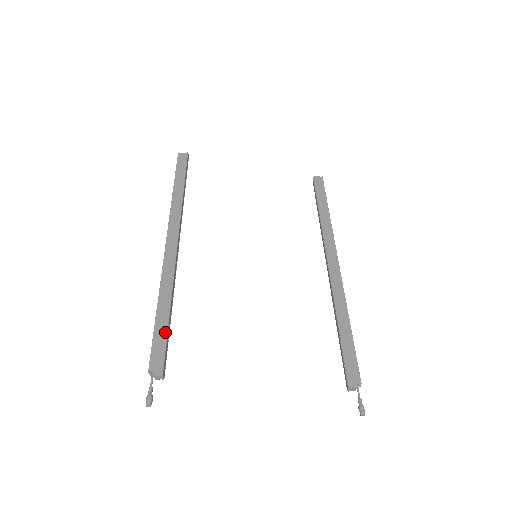
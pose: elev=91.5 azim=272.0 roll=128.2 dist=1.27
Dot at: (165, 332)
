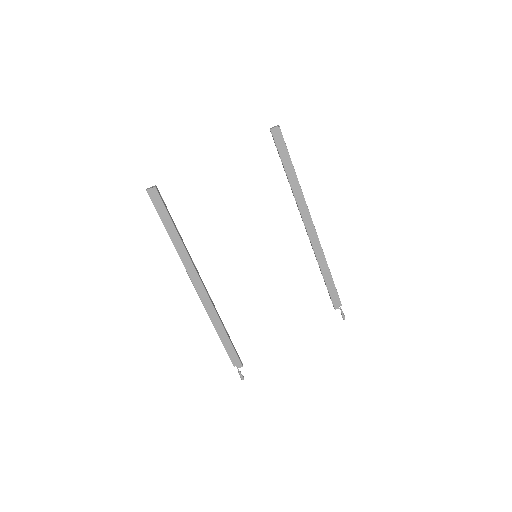
Dot at: (231, 346)
